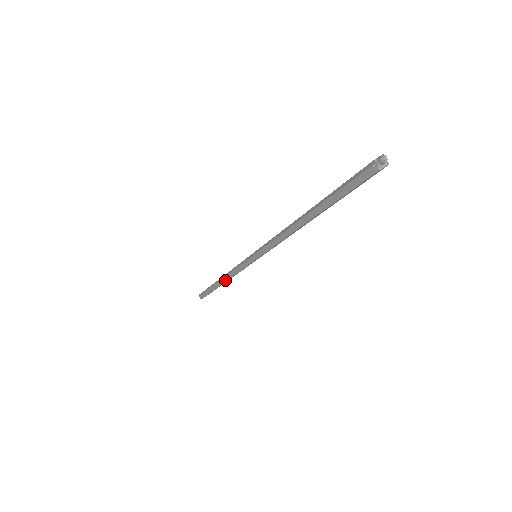
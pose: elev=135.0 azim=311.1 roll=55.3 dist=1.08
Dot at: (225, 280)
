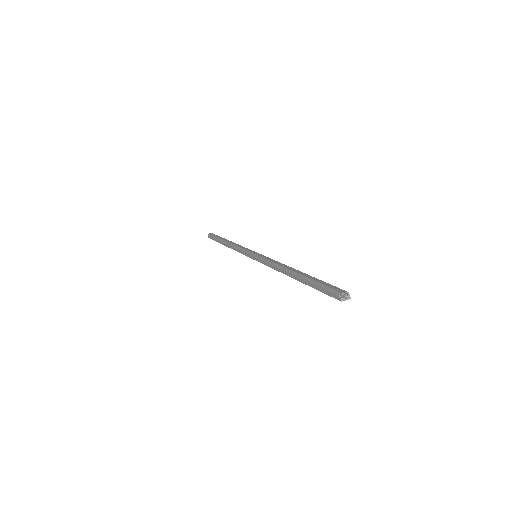
Dot at: (230, 247)
